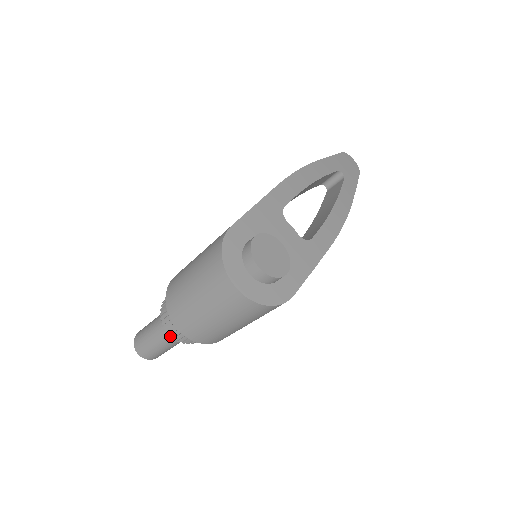
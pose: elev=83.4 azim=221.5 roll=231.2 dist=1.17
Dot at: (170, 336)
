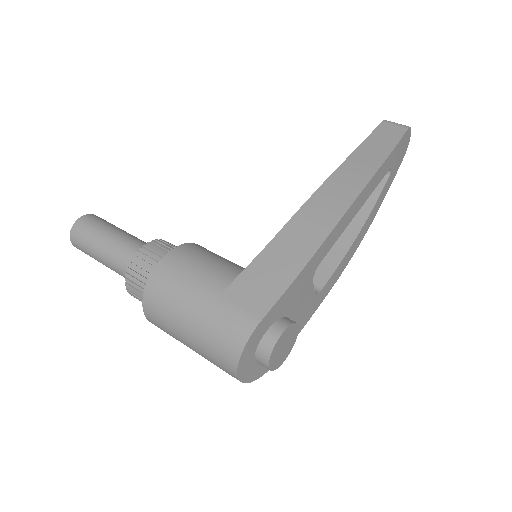
Dot at: (130, 294)
